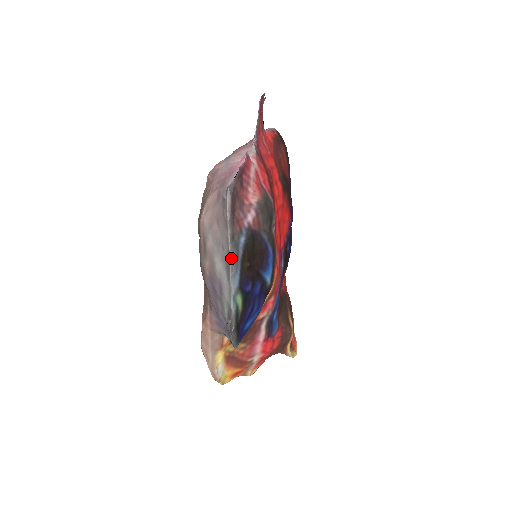
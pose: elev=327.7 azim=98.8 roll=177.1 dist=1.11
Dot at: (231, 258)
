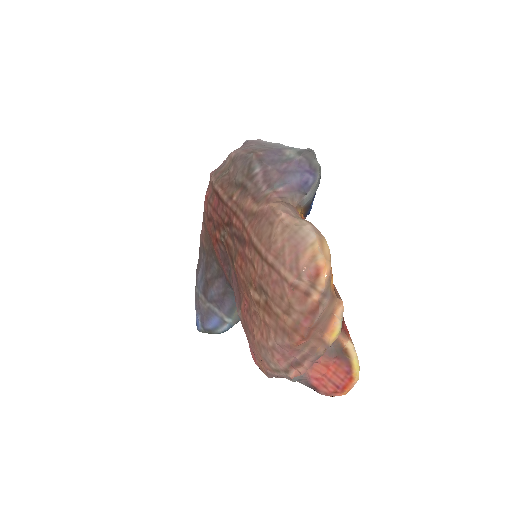
Dot at: occluded
